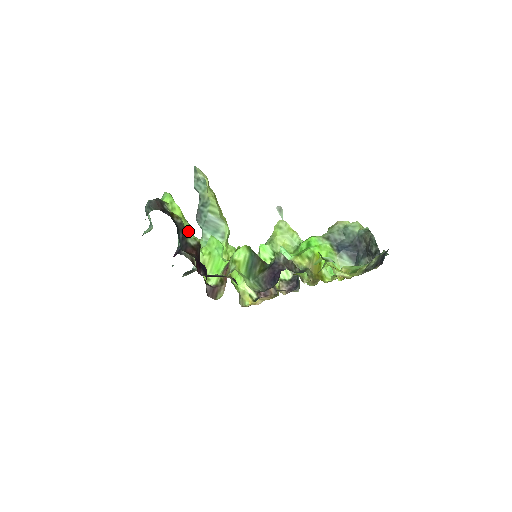
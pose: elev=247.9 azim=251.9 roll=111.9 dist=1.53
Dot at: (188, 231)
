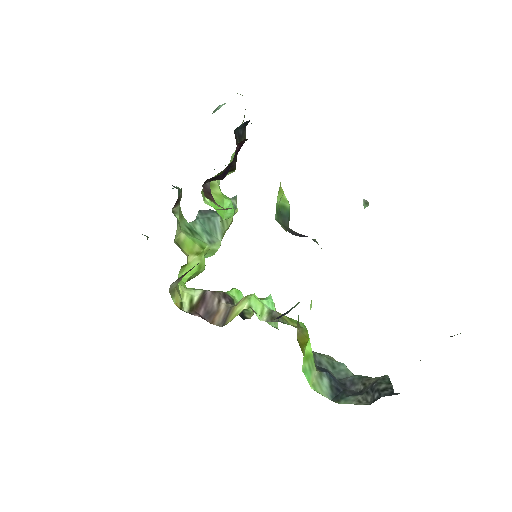
Dot at: (233, 156)
